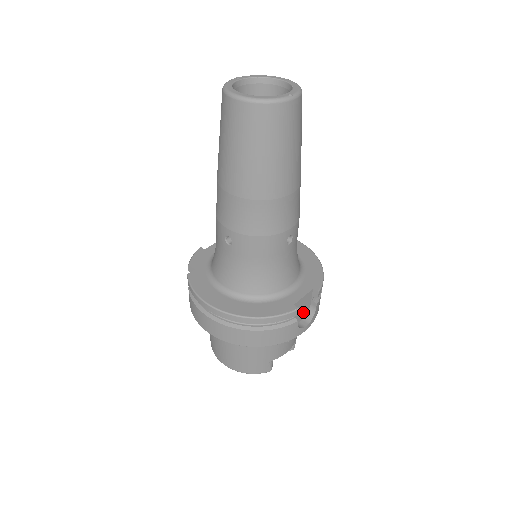
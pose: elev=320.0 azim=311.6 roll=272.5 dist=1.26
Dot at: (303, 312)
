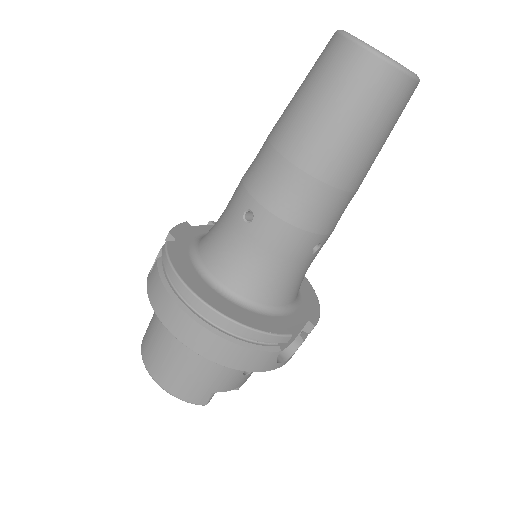
Dot at: (285, 344)
